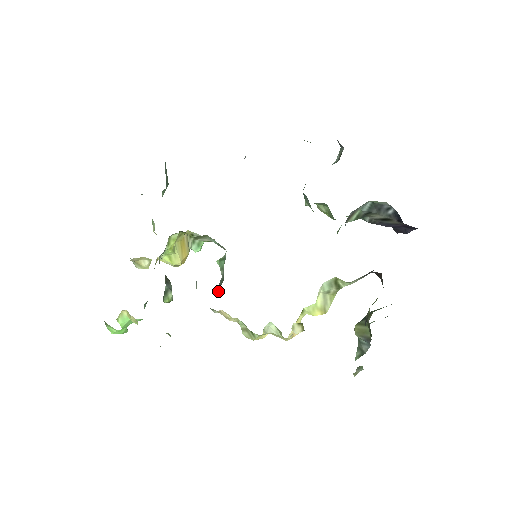
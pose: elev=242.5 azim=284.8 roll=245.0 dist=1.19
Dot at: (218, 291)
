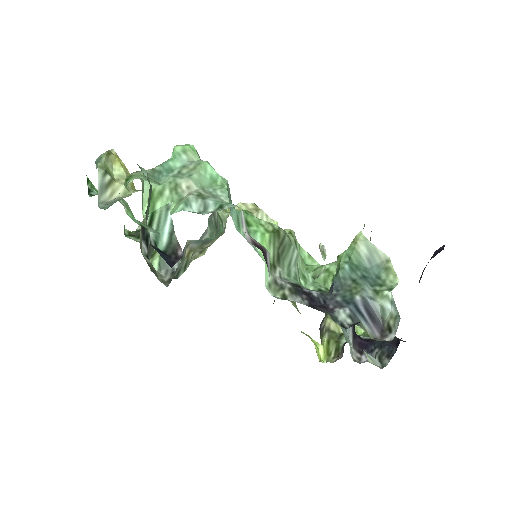
Dot at: (208, 231)
